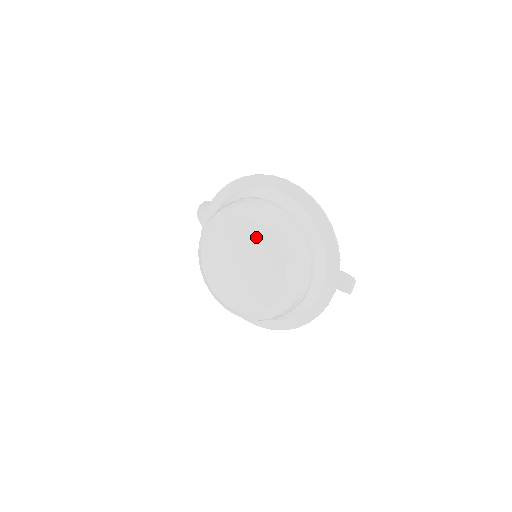
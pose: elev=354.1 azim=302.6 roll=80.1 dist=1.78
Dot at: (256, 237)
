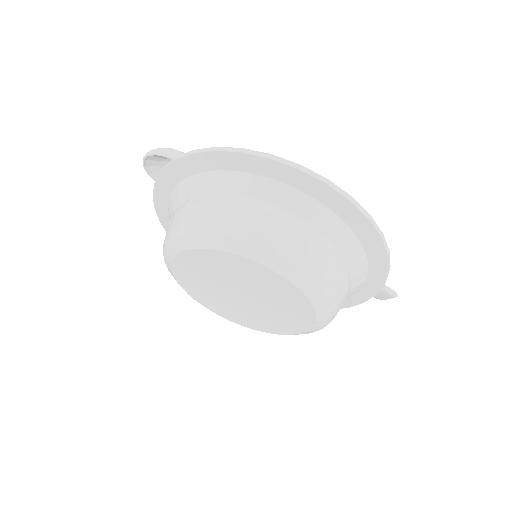
Dot at: (274, 285)
